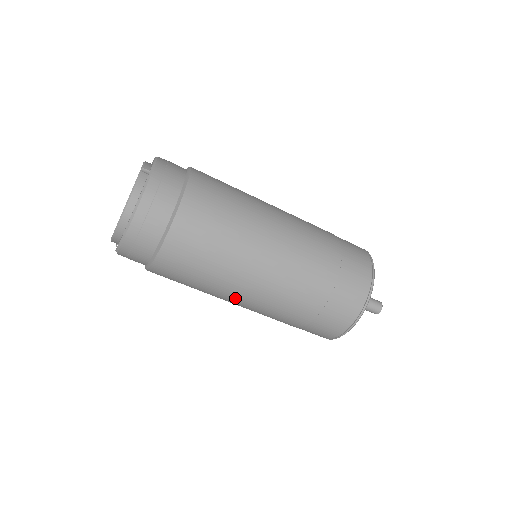
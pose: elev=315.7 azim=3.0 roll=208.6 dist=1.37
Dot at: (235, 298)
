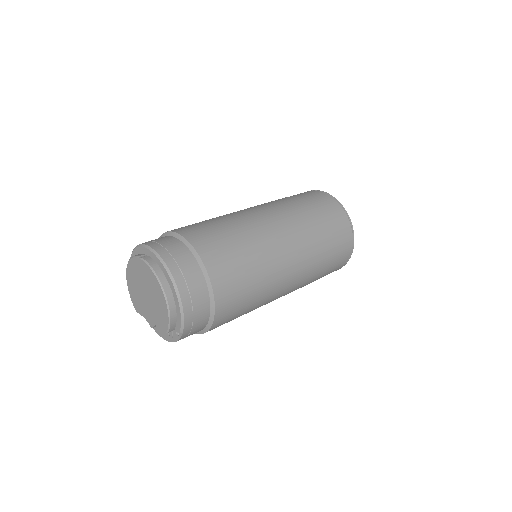
Dot at: (281, 284)
